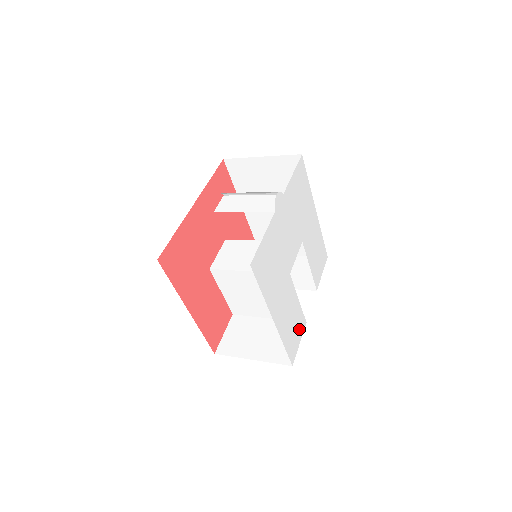
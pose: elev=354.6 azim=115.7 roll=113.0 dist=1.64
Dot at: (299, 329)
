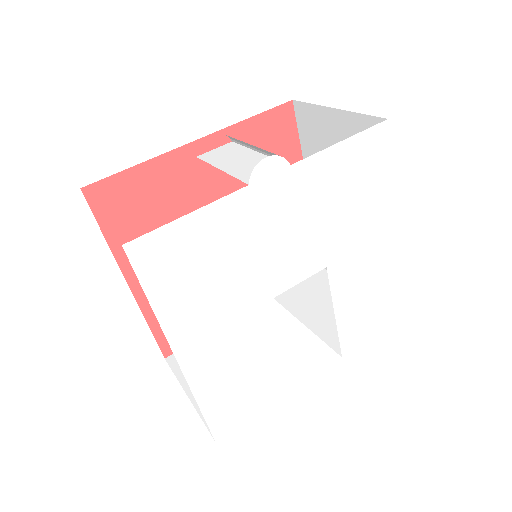
Dot at: (260, 396)
